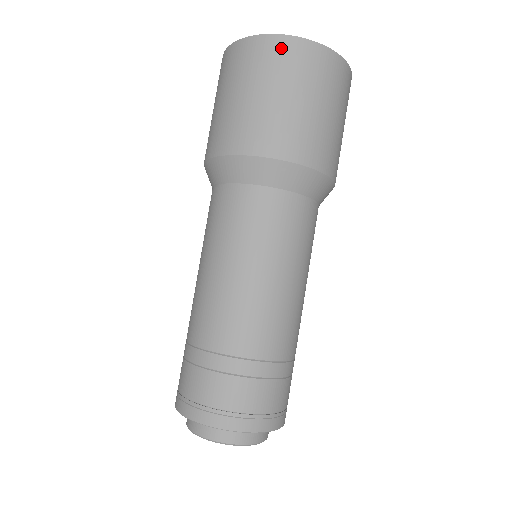
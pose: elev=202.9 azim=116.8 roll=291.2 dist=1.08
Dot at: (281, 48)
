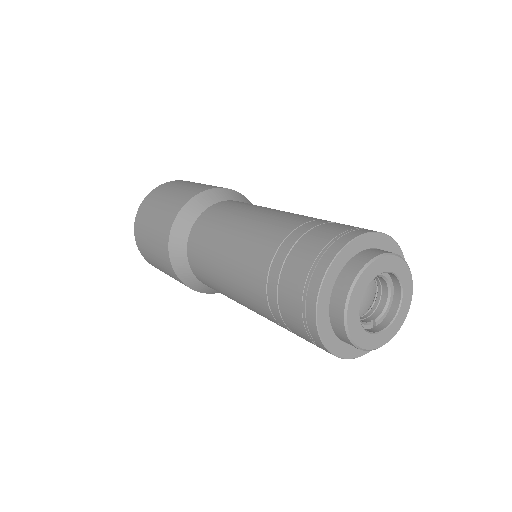
Dot at: occluded
